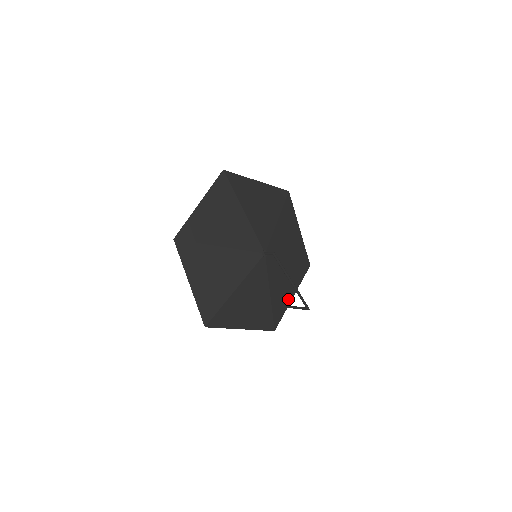
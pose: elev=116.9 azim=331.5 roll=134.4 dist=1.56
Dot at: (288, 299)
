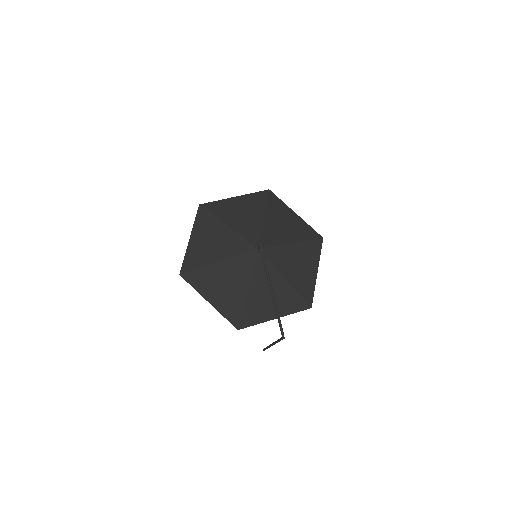
Dot at: (268, 315)
